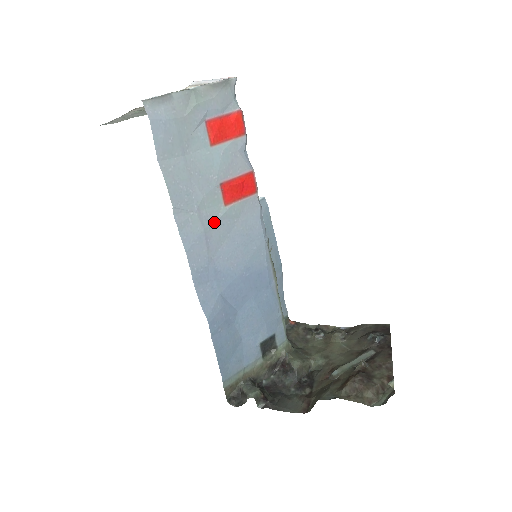
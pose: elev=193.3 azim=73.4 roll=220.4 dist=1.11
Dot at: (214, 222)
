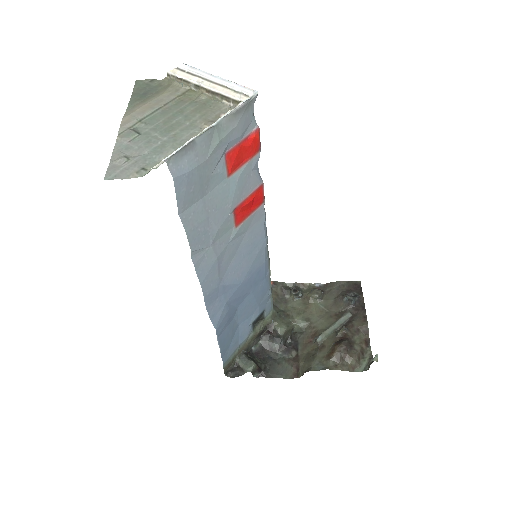
Dot at: (226, 246)
